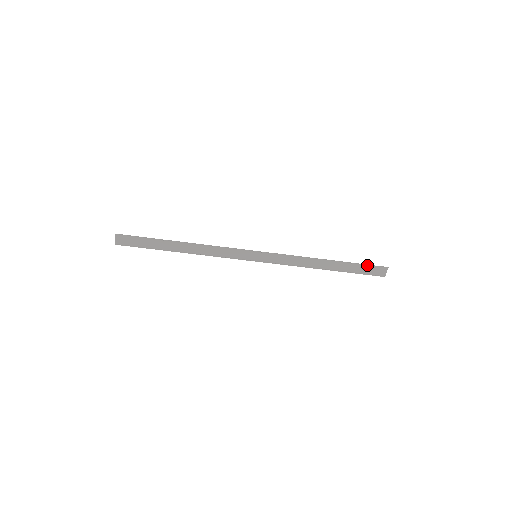
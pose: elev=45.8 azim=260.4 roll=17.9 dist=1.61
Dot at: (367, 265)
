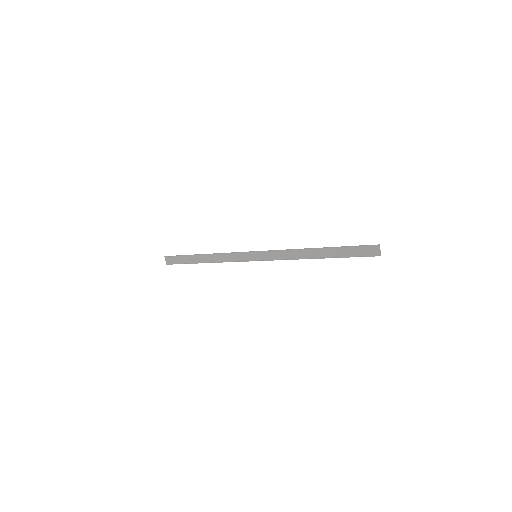
Dot at: (356, 246)
